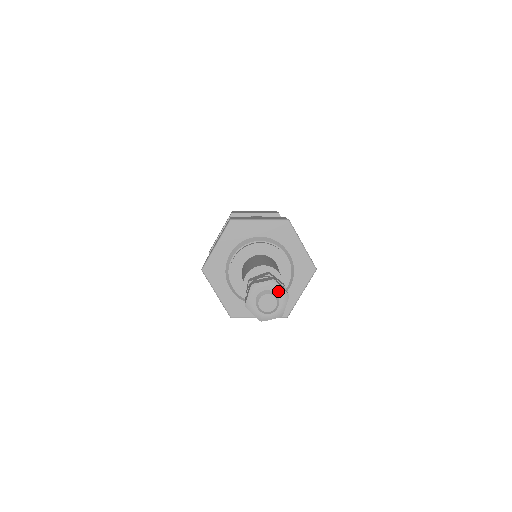
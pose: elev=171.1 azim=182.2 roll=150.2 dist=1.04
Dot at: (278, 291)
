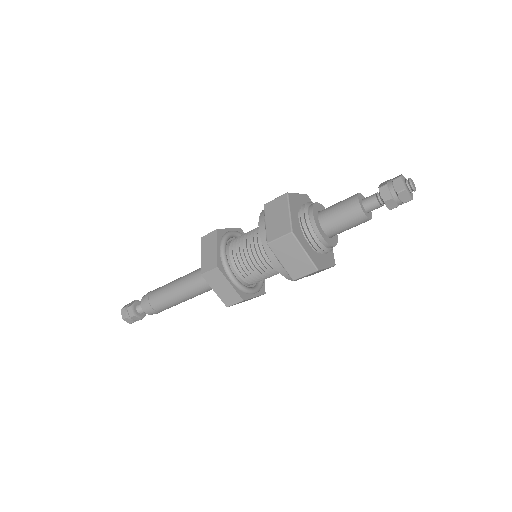
Dot at: occluded
